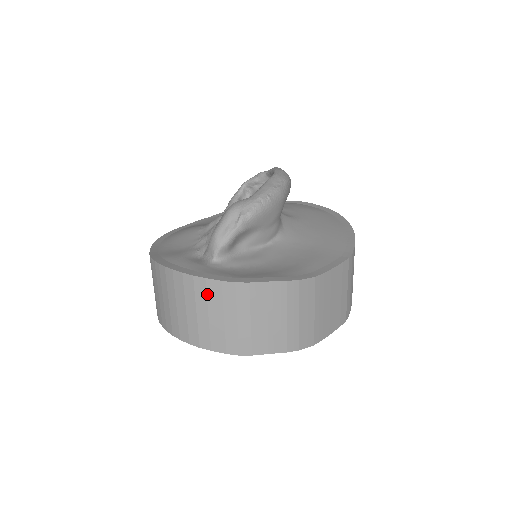
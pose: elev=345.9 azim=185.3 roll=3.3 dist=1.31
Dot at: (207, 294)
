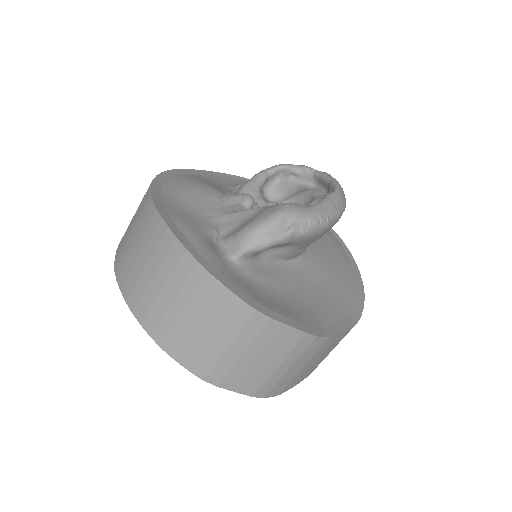
Dot at: (214, 303)
